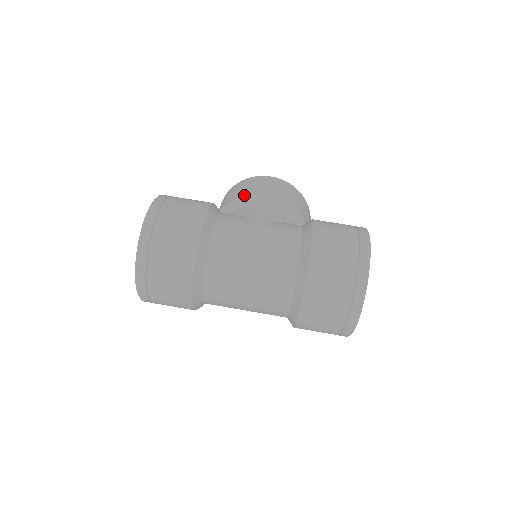
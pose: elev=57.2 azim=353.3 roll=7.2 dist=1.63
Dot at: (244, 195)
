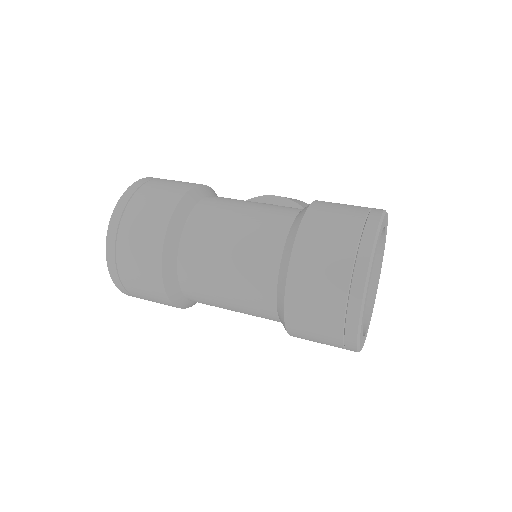
Dot at: (254, 197)
